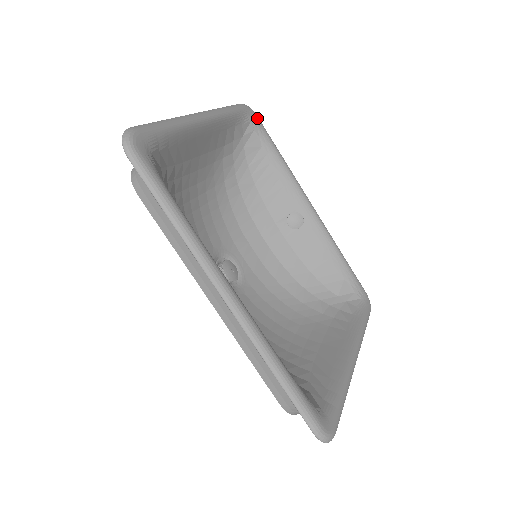
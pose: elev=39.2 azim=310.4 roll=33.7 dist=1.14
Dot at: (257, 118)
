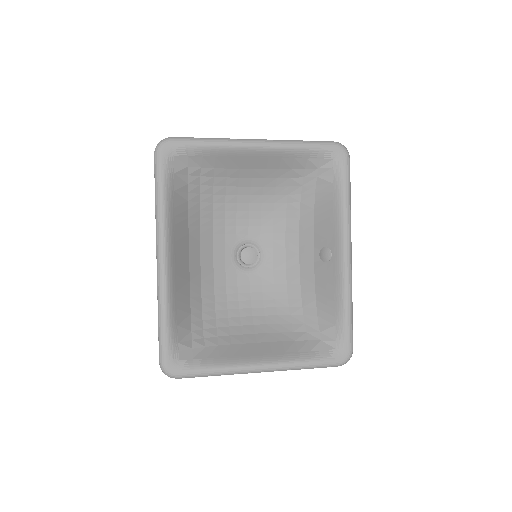
Dot at: (344, 159)
